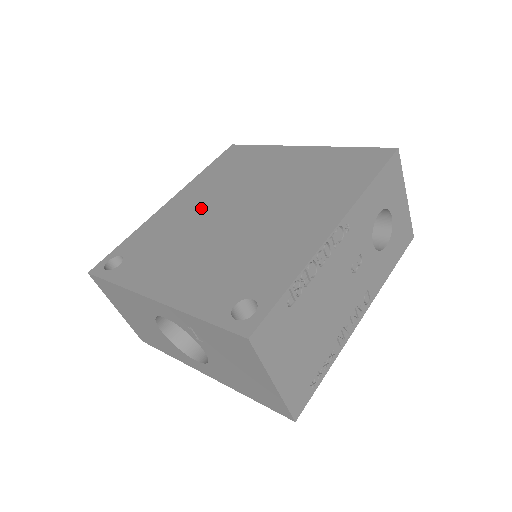
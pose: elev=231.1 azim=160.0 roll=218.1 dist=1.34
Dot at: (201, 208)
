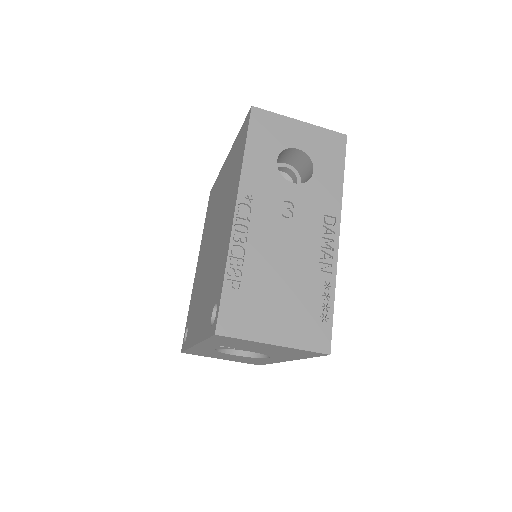
Dot at: (203, 258)
